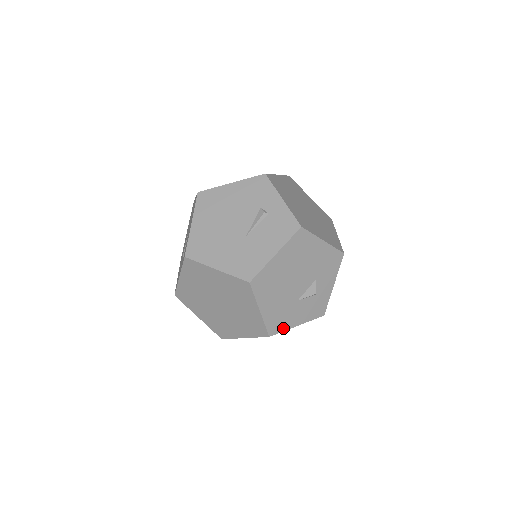
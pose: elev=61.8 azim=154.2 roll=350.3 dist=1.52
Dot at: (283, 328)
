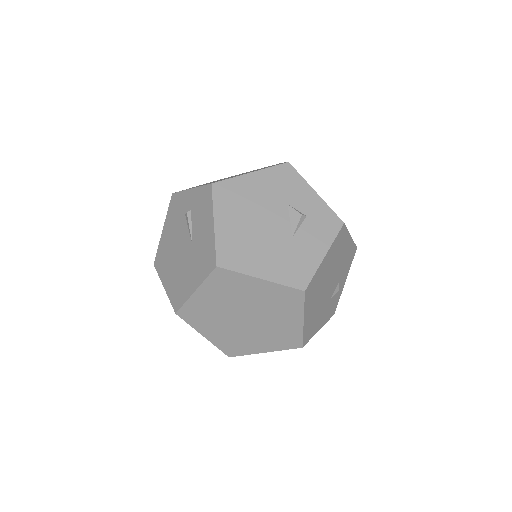
Dot at: (310, 271)
